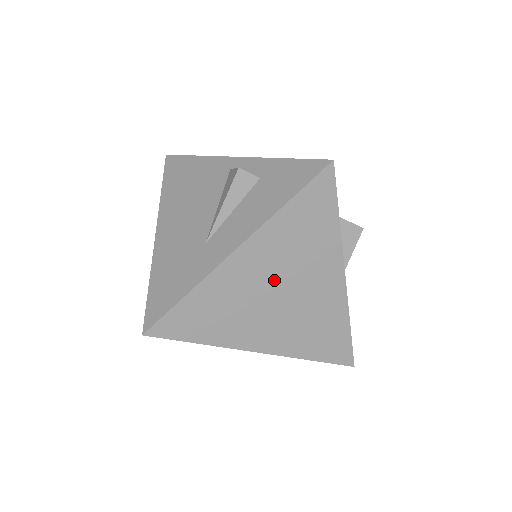
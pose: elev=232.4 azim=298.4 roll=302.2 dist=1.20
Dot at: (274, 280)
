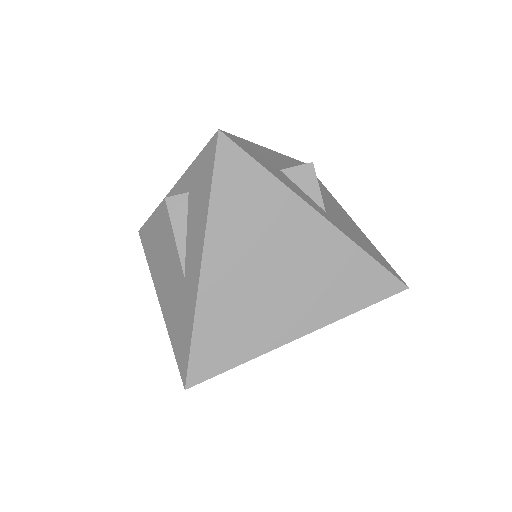
Dot at: (258, 266)
